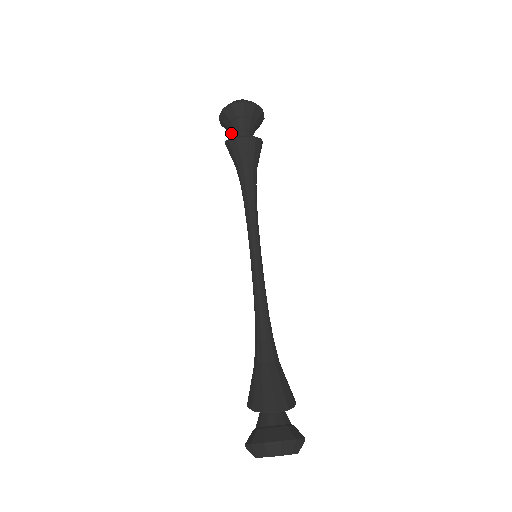
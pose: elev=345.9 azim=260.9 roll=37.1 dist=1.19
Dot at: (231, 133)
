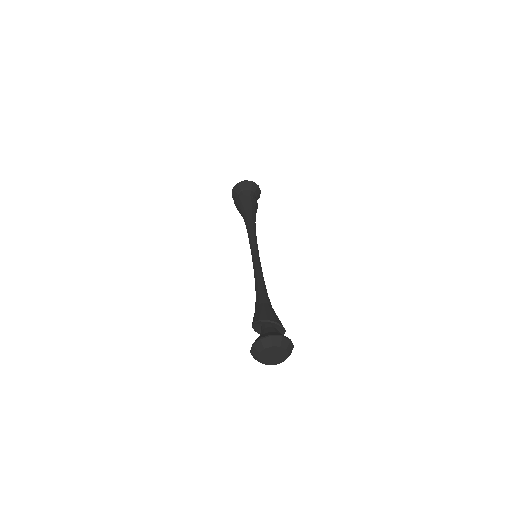
Dot at: (240, 195)
